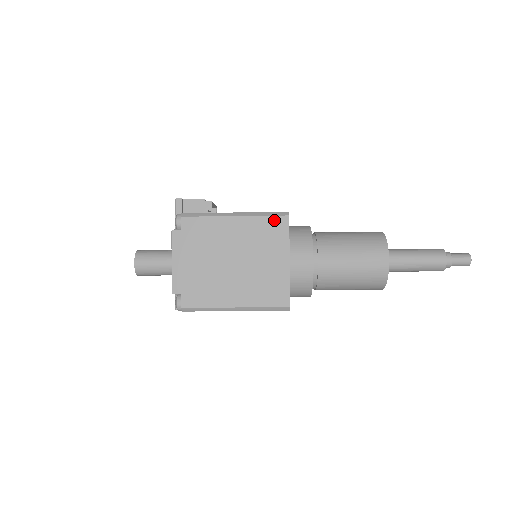
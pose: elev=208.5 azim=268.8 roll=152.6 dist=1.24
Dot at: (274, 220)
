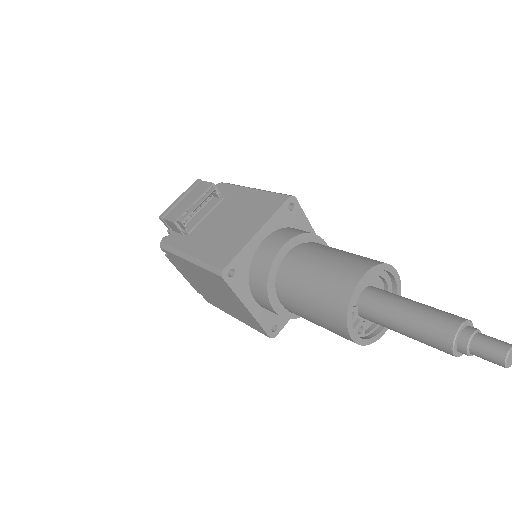
Dot at: (214, 276)
